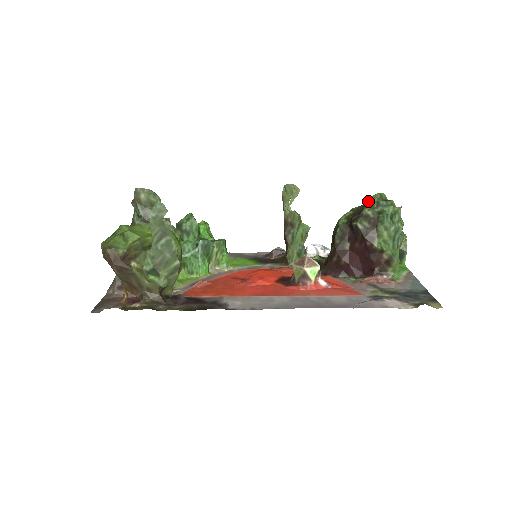
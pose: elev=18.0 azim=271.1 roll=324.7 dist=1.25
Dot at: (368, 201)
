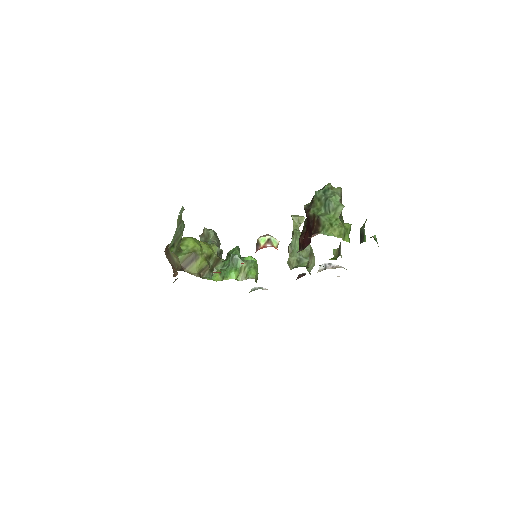
Dot at: occluded
